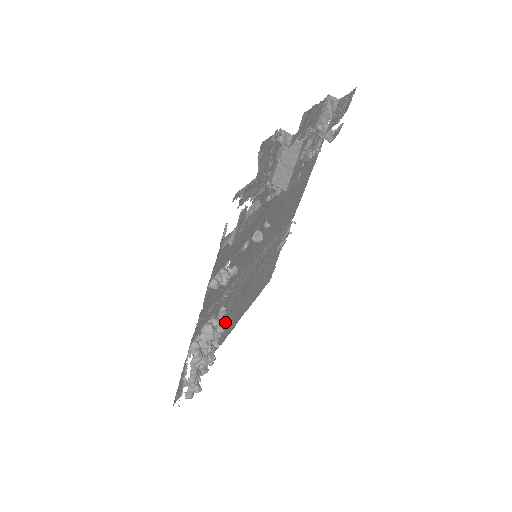
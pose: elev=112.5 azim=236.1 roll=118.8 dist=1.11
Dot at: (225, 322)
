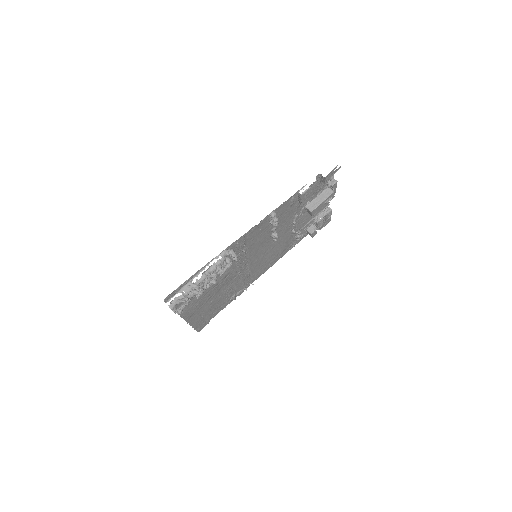
Dot at: (206, 291)
